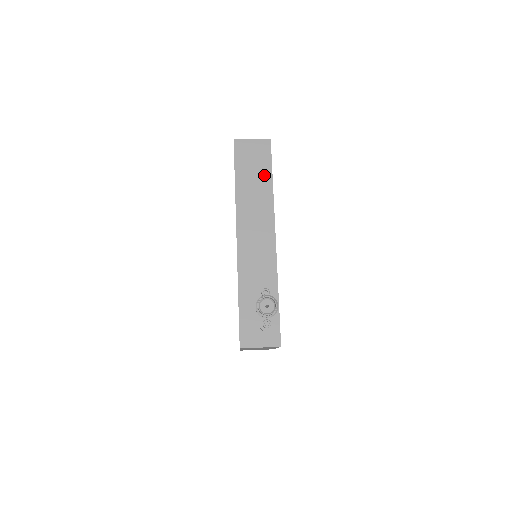
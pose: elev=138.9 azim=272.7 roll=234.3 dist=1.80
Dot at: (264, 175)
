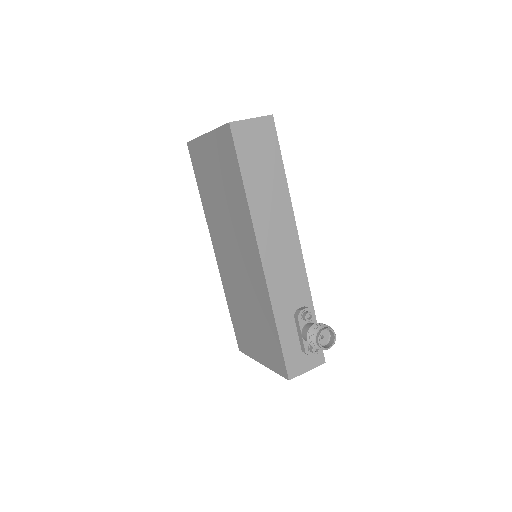
Dot at: (275, 168)
